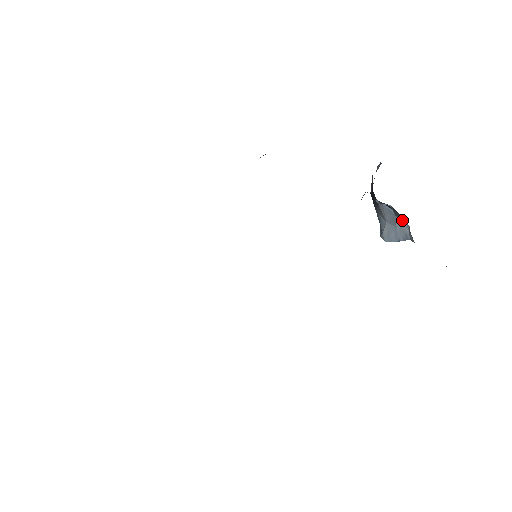
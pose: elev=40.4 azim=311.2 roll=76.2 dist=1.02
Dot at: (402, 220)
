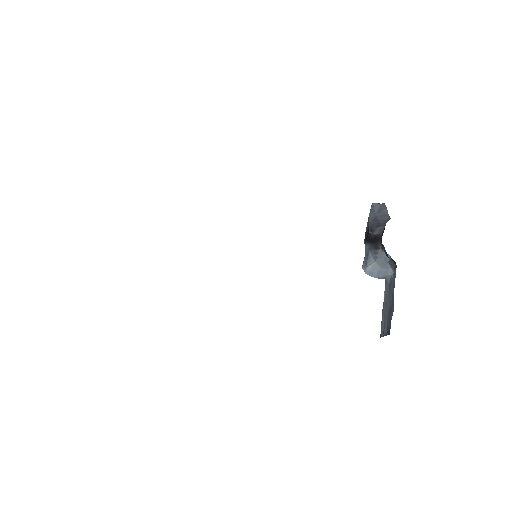
Dot at: (391, 267)
